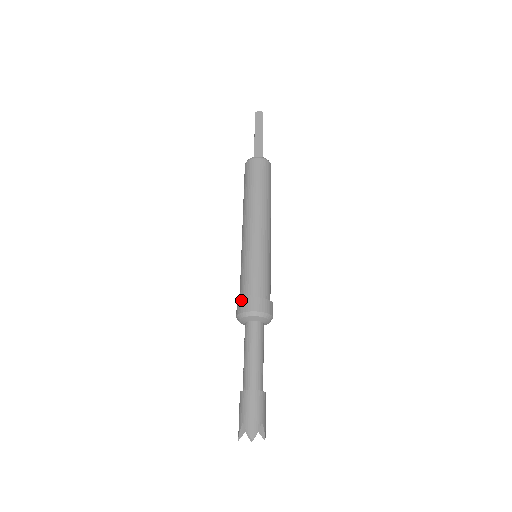
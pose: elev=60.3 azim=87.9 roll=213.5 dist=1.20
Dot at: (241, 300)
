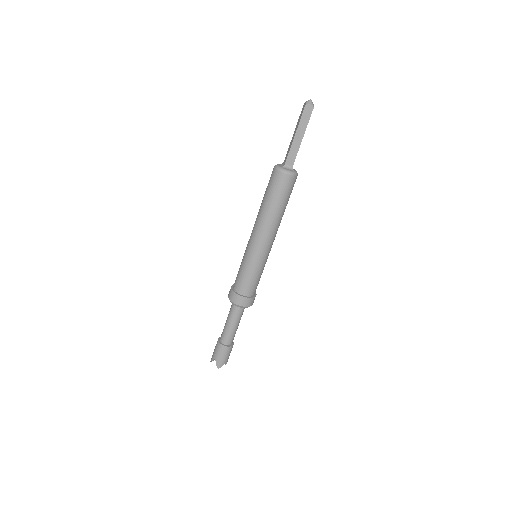
Dot at: (234, 293)
